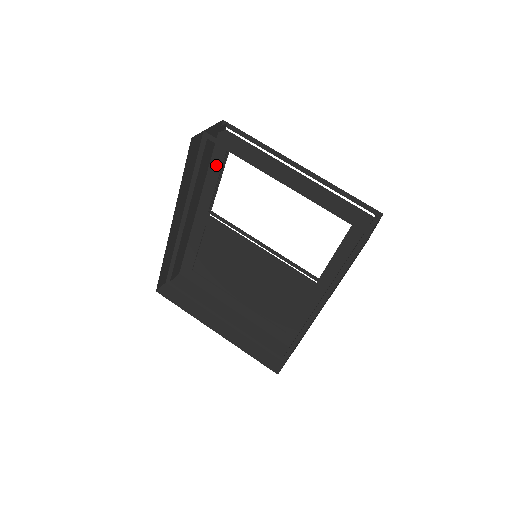
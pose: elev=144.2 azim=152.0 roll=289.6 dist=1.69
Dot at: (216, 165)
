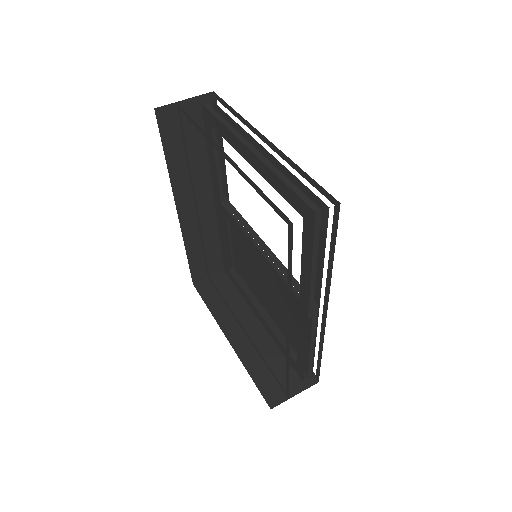
Dot at: (210, 144)
